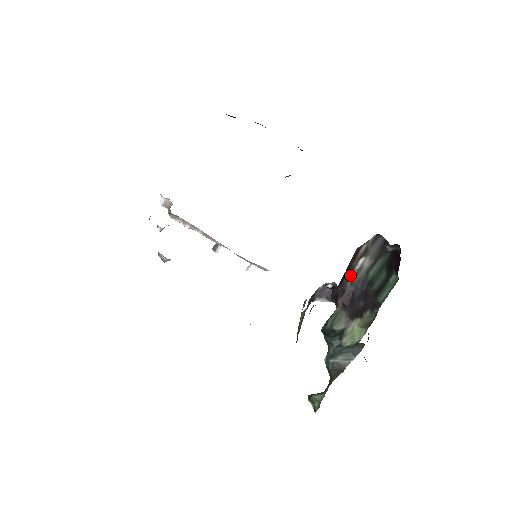
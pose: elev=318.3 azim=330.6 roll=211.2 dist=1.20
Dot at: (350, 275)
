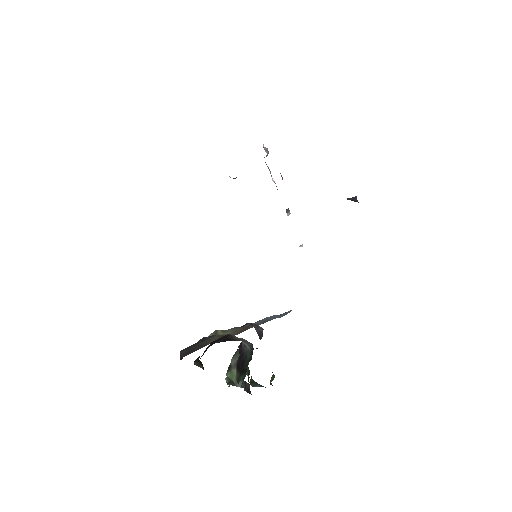
Dot at: occluded
